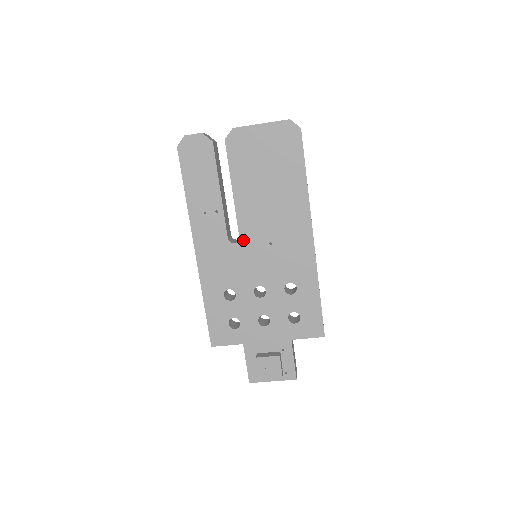
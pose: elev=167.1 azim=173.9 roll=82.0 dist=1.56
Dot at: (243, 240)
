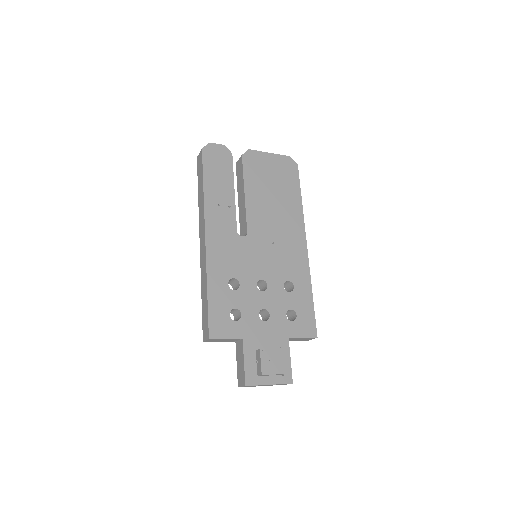
Dot at: (250, 235)
